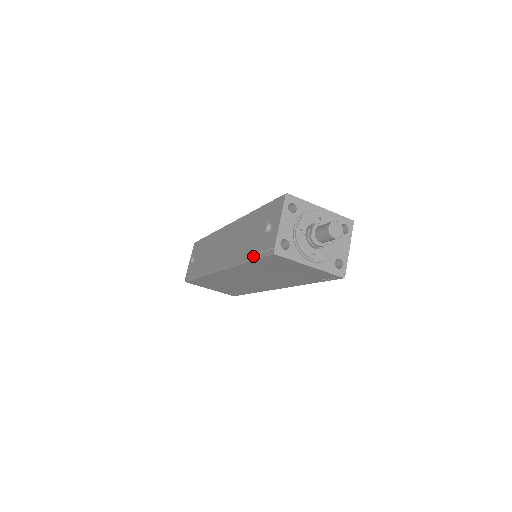
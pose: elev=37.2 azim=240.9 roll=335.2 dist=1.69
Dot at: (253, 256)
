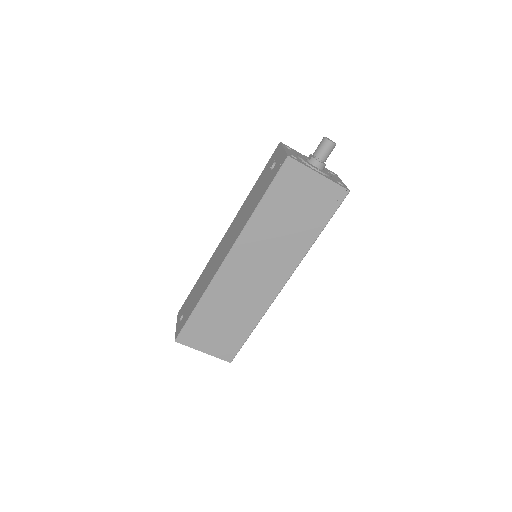
Dot at: (266, 189)
